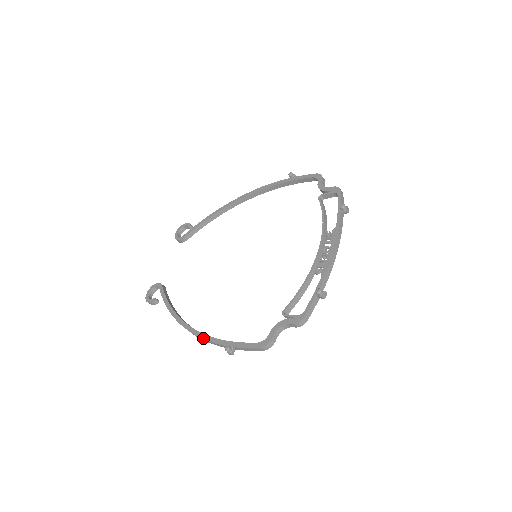
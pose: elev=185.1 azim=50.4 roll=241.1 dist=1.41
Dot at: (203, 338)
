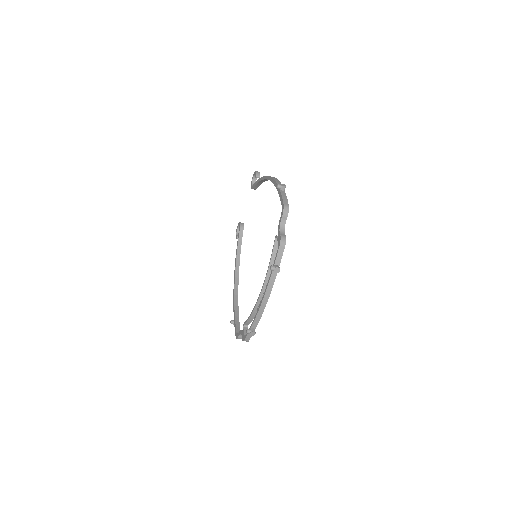
Dot at: (233, 300)
